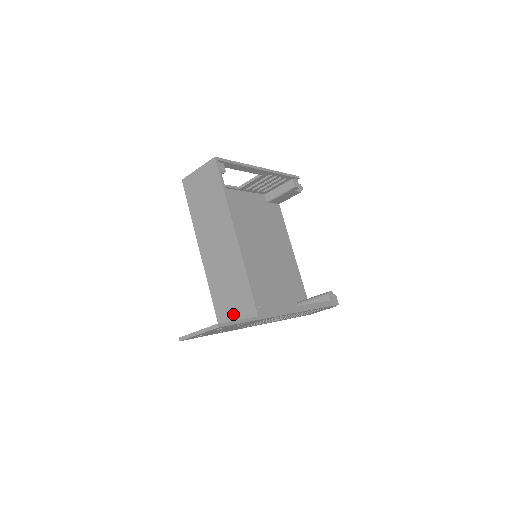
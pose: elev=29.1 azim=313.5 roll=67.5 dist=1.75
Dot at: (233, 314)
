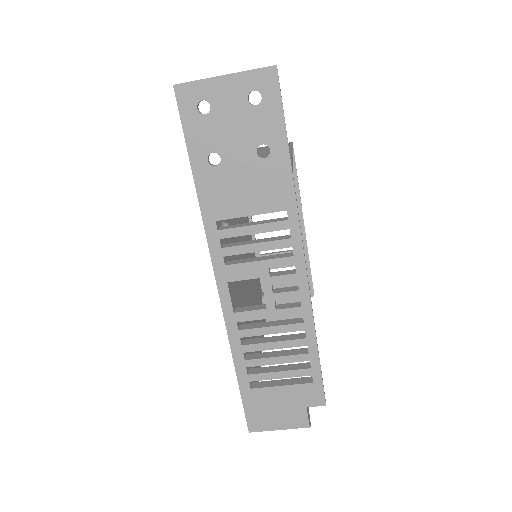
Dot at: occluded
